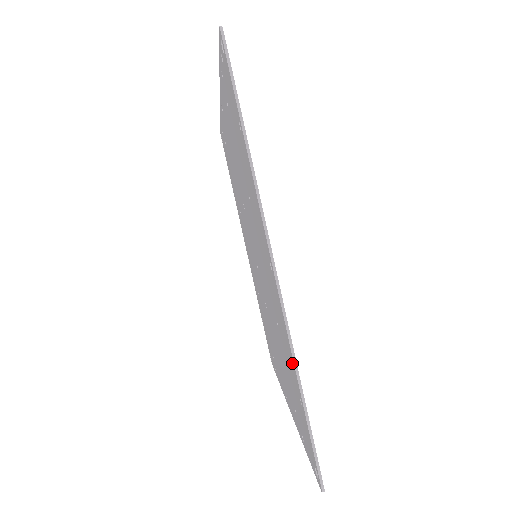
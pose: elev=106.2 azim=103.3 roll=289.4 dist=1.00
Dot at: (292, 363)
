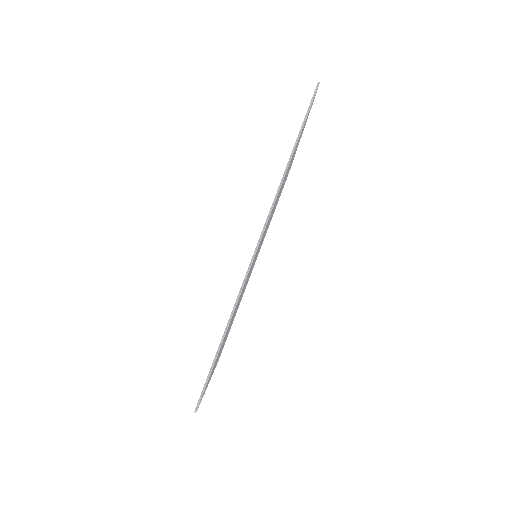
Dot at: occluded
